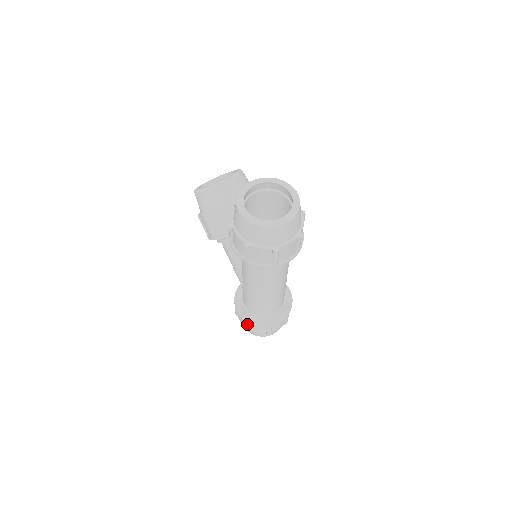
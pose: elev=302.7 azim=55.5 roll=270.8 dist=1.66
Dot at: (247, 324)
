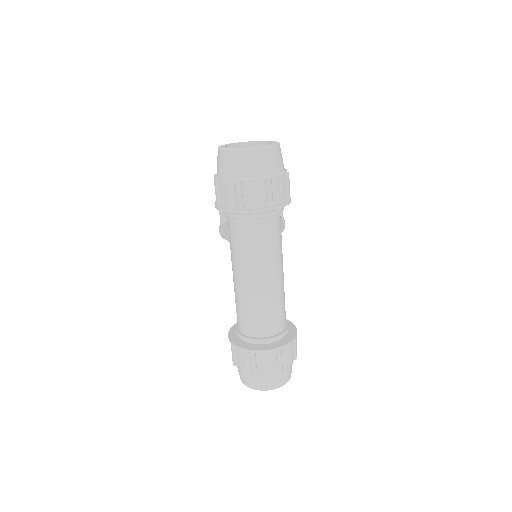
Dot at: (232, 347)
